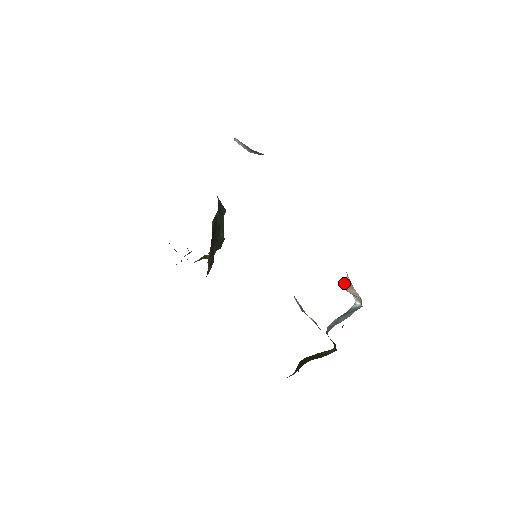
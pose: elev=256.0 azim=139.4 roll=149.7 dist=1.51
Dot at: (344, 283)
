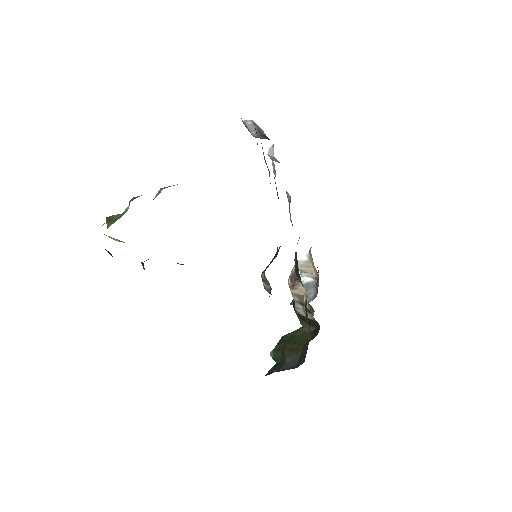
Dot at: (298, 263)
